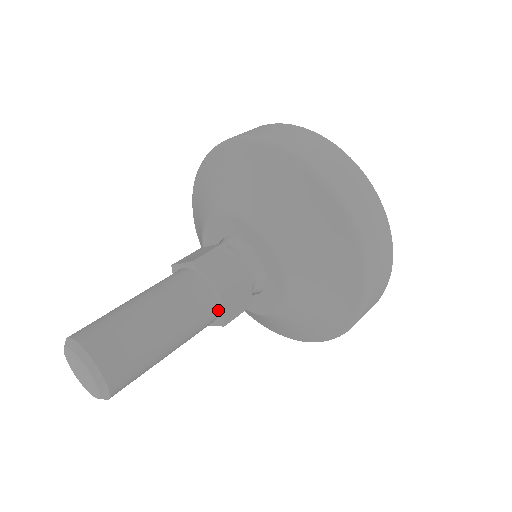
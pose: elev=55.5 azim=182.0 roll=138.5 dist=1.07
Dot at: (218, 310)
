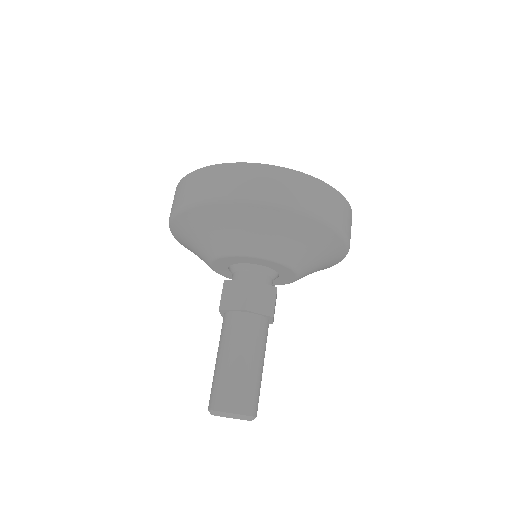
Dot at: occluded
